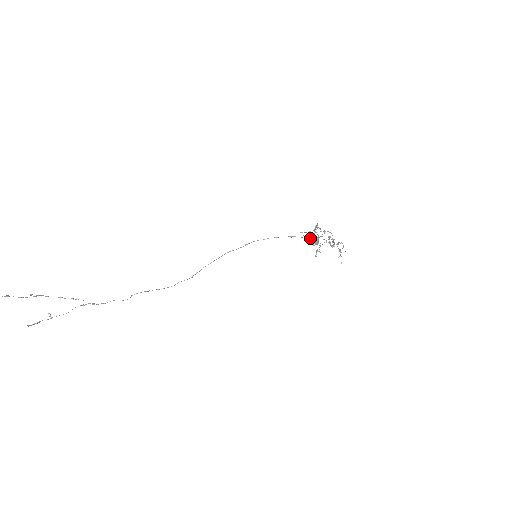
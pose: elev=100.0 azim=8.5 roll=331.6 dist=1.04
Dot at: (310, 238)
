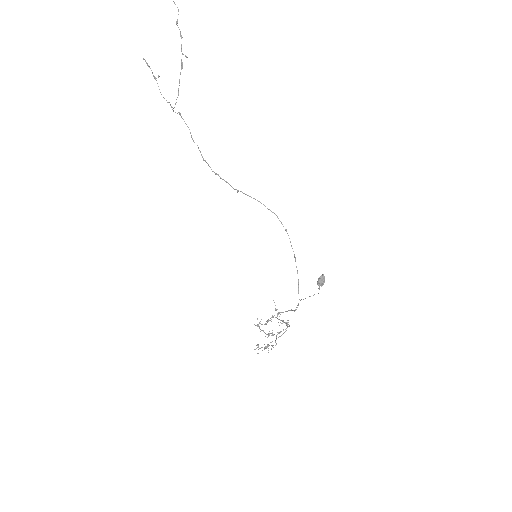
Dot at: occluded
